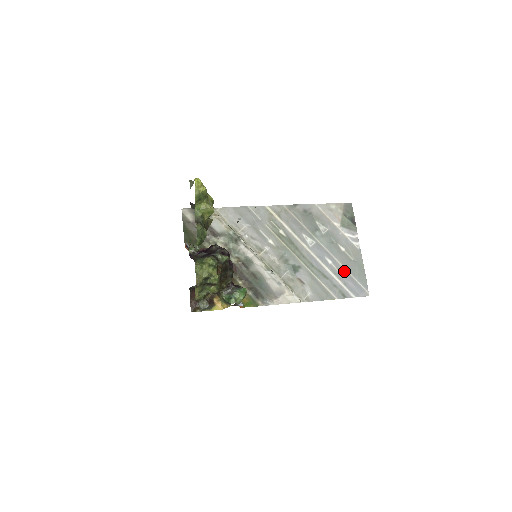
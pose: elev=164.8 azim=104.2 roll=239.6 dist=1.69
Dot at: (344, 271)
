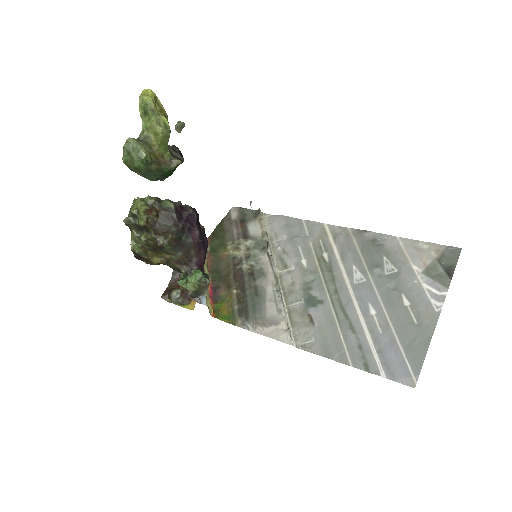
Dot at: (389, 332)
